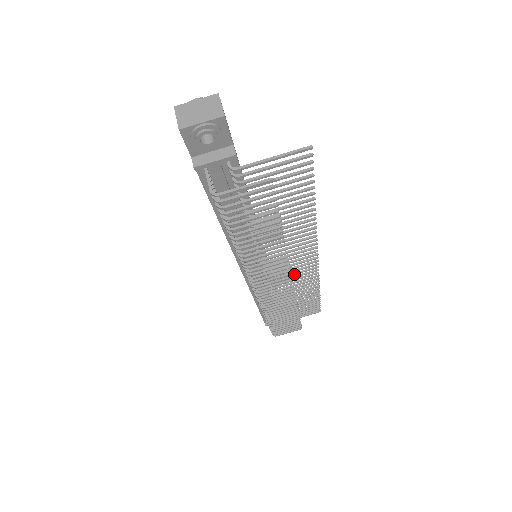
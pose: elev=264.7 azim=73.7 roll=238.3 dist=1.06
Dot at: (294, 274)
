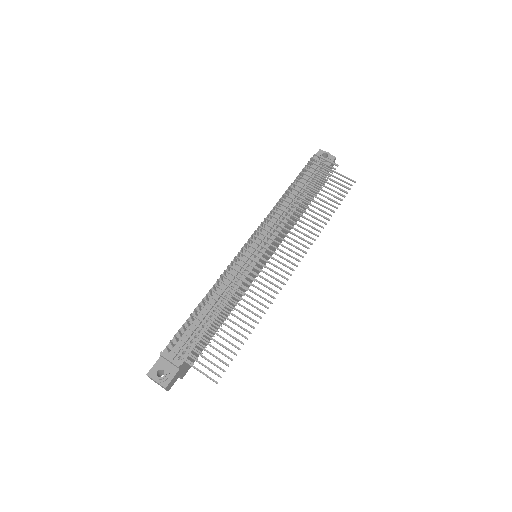
Dot at: occluded
